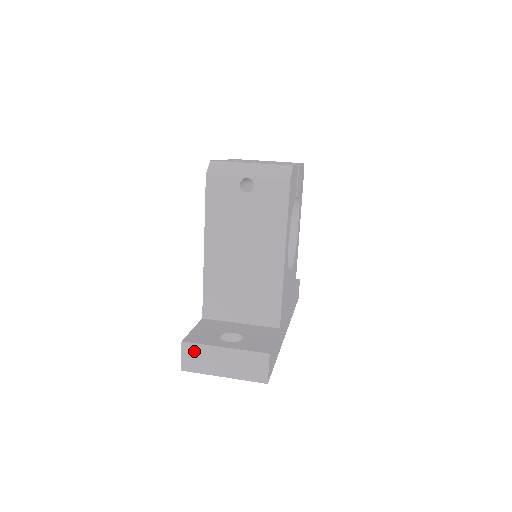
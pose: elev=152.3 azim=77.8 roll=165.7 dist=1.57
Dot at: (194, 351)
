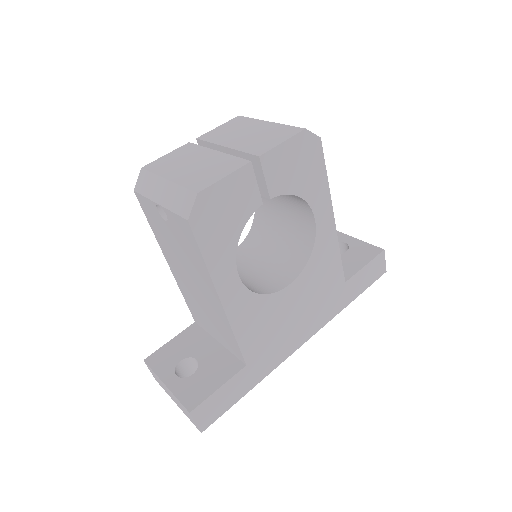
Dot at: (153, 372)
